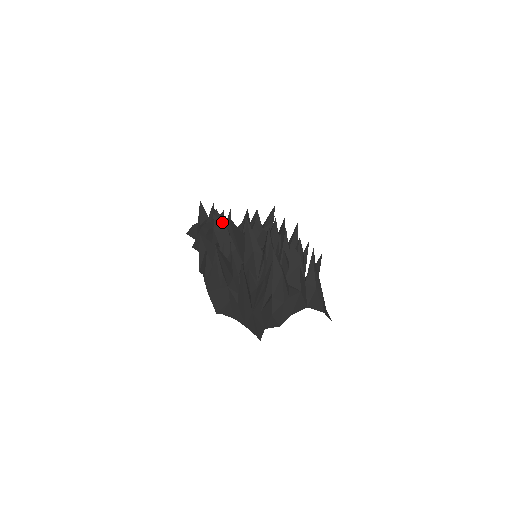
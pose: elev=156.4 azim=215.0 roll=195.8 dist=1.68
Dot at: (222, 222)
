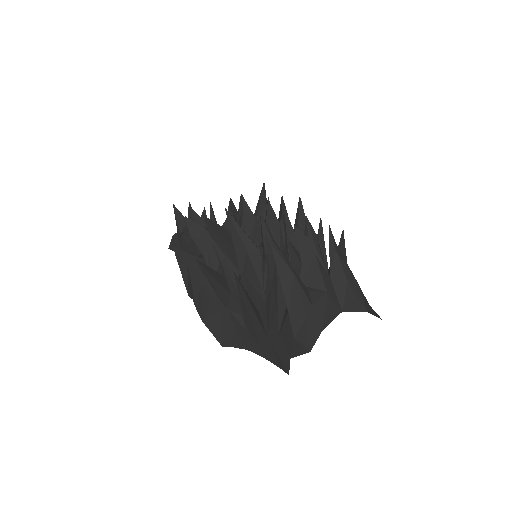
Dot at: (203, 223)
